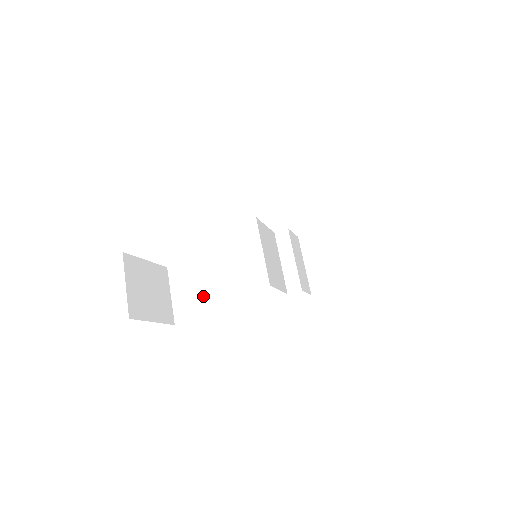
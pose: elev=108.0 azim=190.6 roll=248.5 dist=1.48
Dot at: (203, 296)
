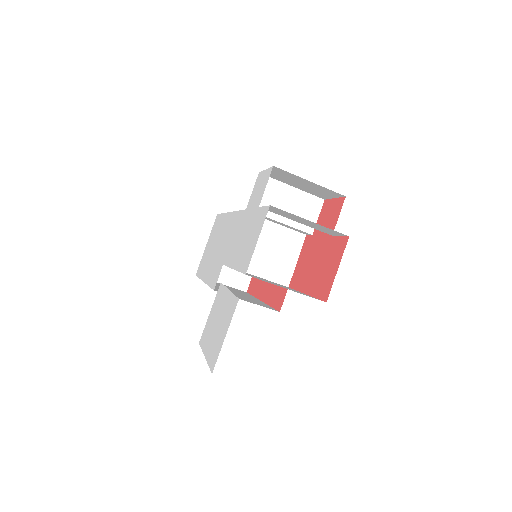
Dot at: occluded
